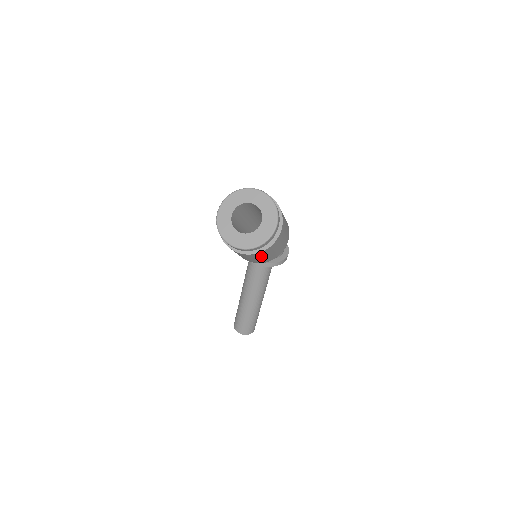
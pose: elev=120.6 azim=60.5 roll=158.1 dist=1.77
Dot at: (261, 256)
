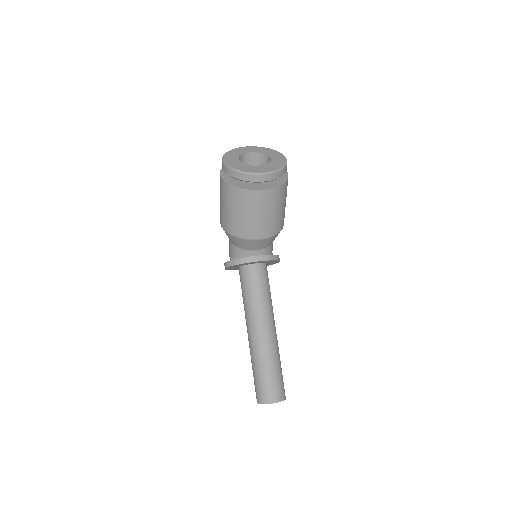
Dot at: (281, 201)
